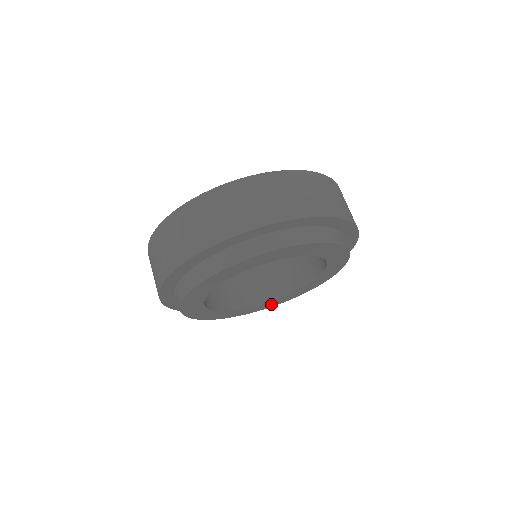
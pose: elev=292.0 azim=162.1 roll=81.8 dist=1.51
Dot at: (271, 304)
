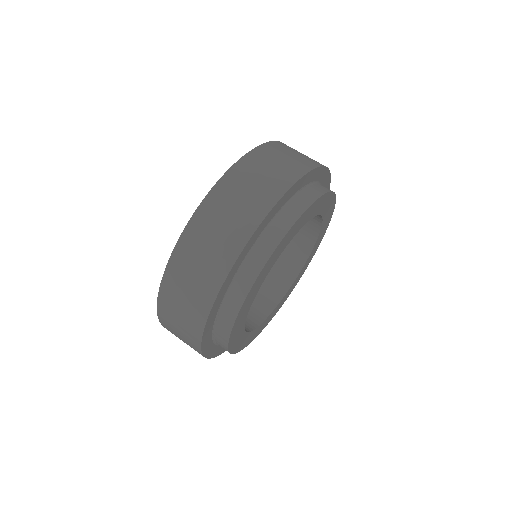
Dot at: (270, 318)
